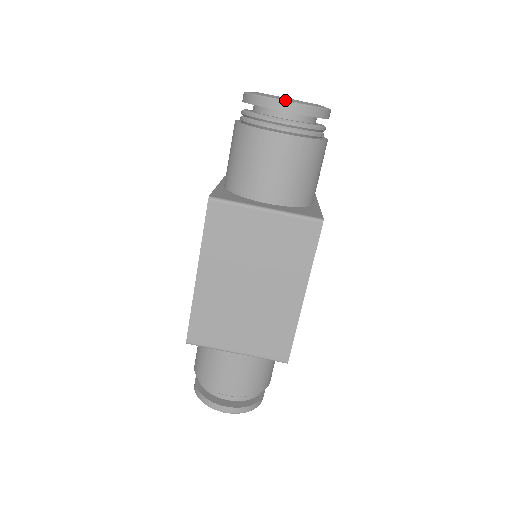
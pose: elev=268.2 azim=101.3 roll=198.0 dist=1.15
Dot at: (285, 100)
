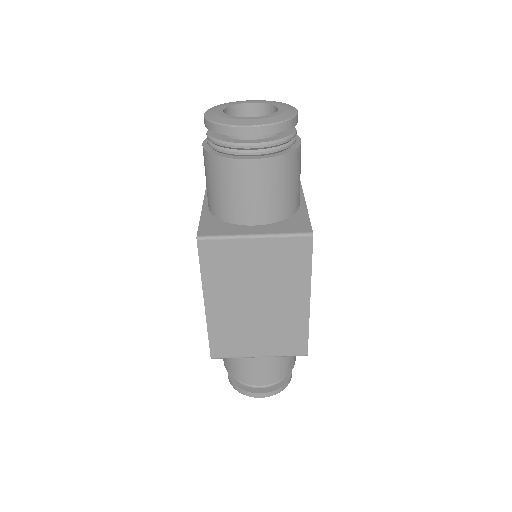
Dot at: (248, 125)
